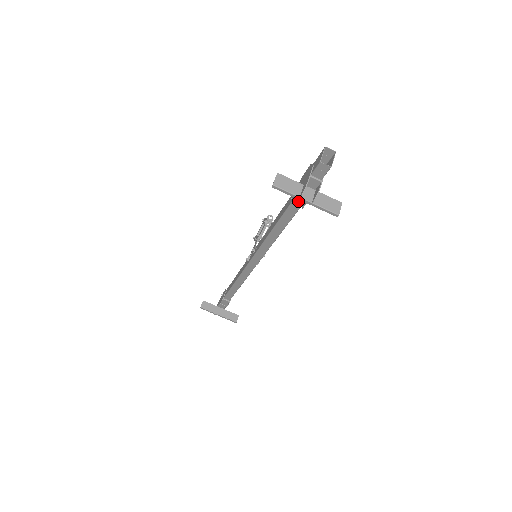
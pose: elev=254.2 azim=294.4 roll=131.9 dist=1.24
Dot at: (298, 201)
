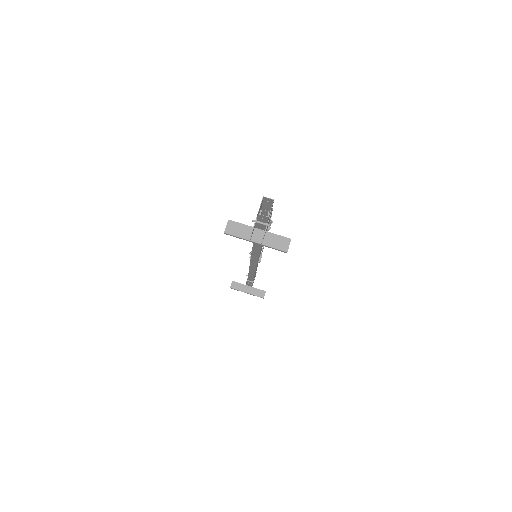
Dot at: occluded
